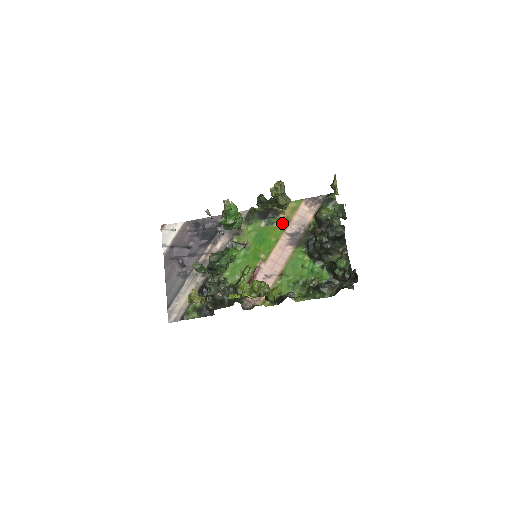
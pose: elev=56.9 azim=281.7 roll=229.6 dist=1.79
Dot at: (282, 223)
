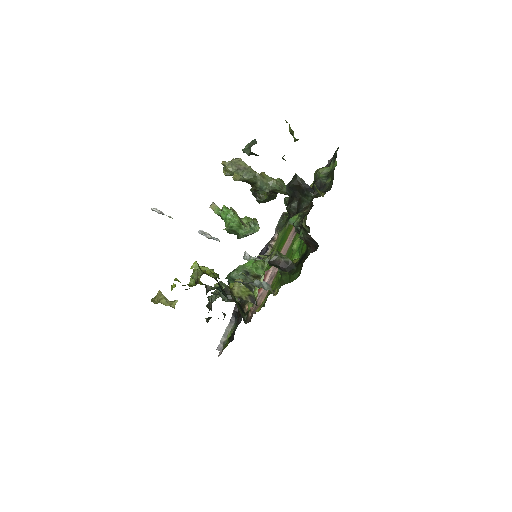
Dot at: occluded
